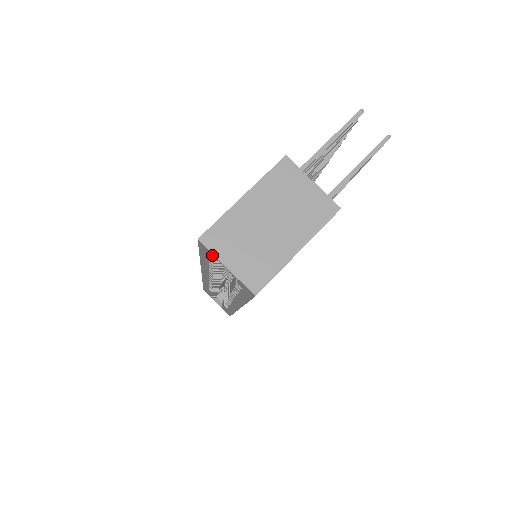
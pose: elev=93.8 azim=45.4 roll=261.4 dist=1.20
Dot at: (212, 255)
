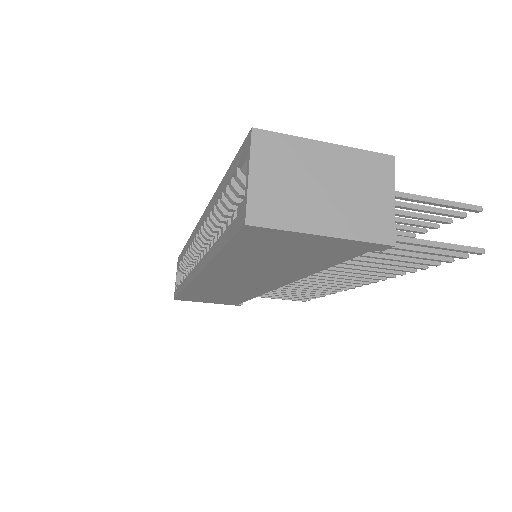
Dot at: (247, 156)
